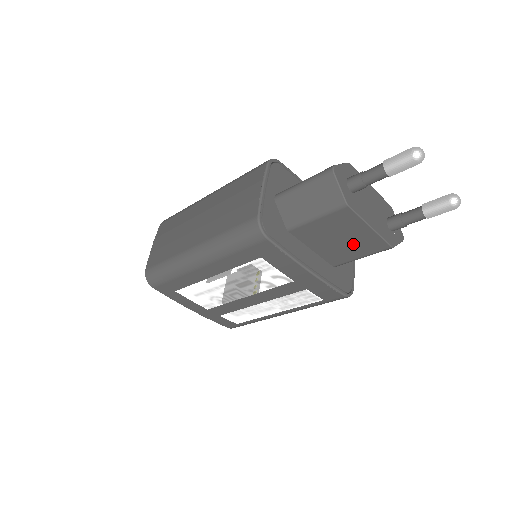
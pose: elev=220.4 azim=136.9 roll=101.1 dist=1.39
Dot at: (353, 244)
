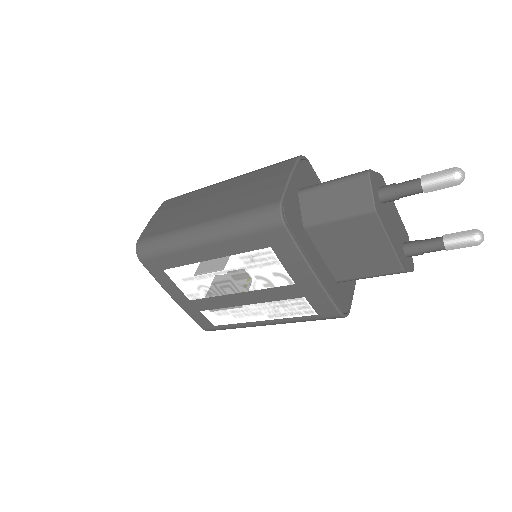
Dot at: (366, 259)
